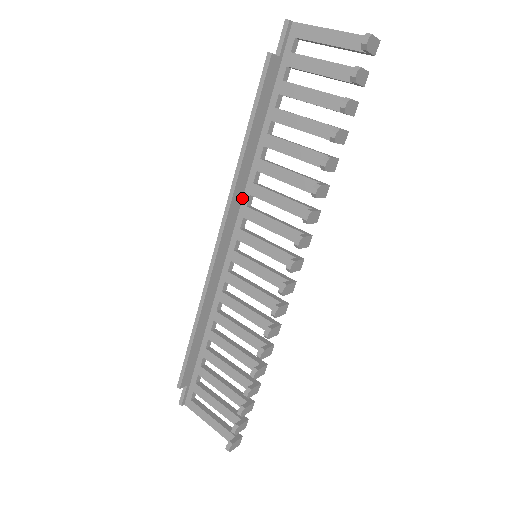
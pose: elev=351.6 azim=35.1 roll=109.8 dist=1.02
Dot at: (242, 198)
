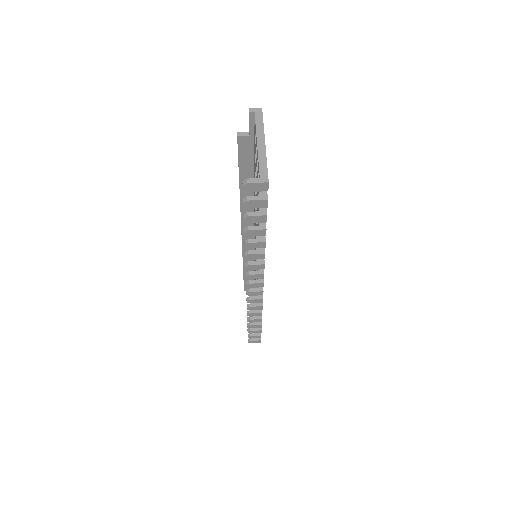
Dot at: occluded
